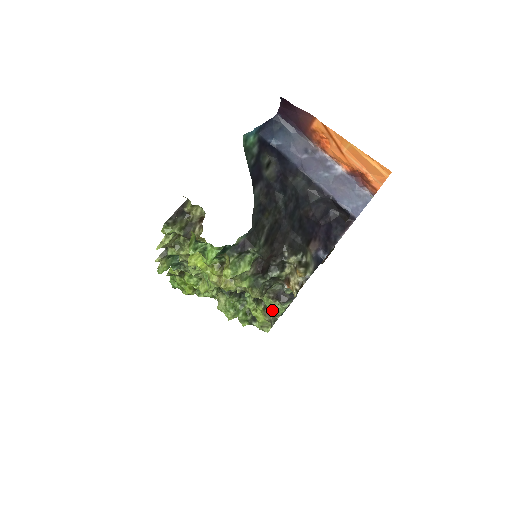
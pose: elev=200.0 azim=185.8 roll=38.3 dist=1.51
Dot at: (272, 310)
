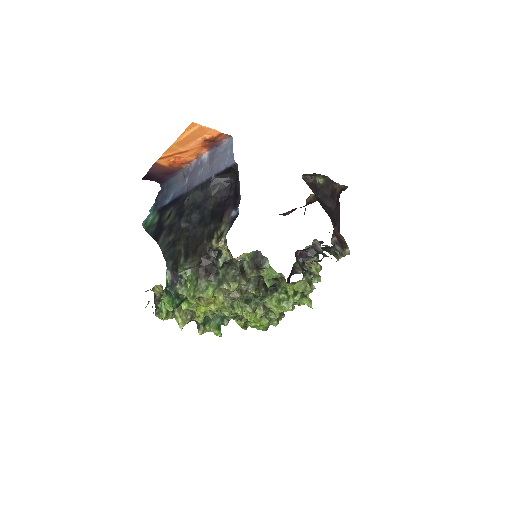
Dot at: (272, 277)
